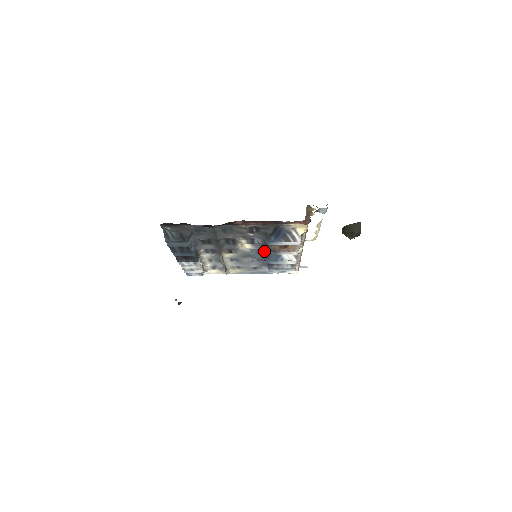
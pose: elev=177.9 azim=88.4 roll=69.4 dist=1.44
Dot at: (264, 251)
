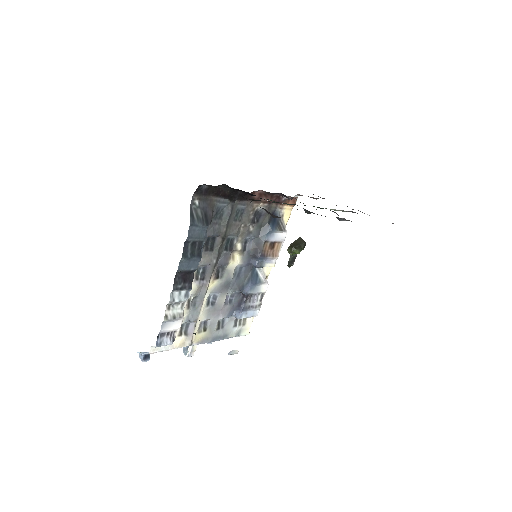
Dot at: (244, 273)
